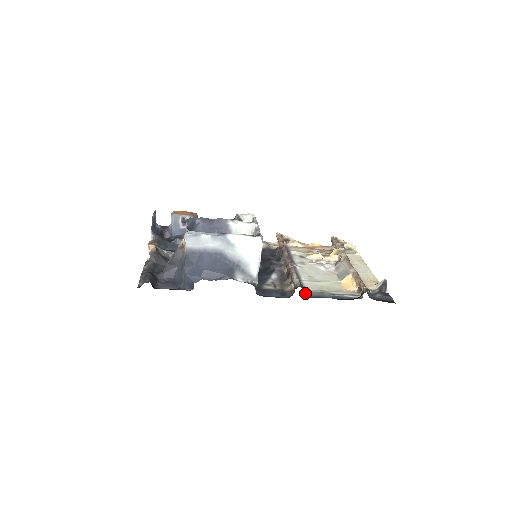
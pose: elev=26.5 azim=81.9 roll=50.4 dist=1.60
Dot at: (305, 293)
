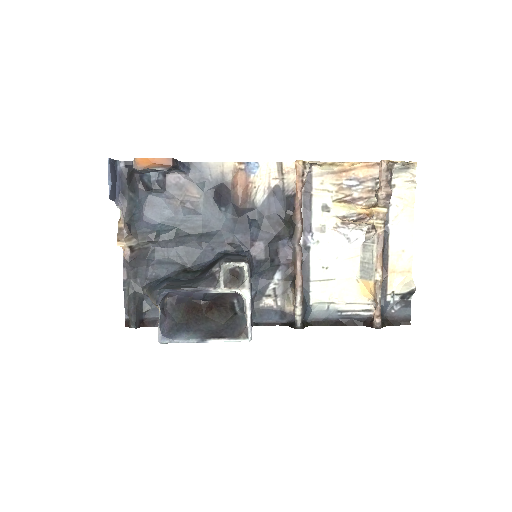
Dot at: (308, 315)
